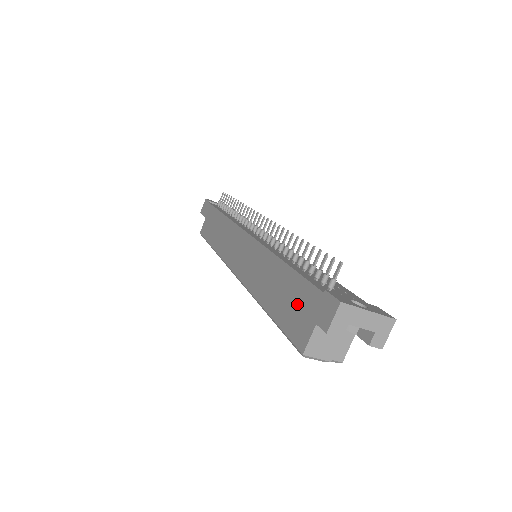
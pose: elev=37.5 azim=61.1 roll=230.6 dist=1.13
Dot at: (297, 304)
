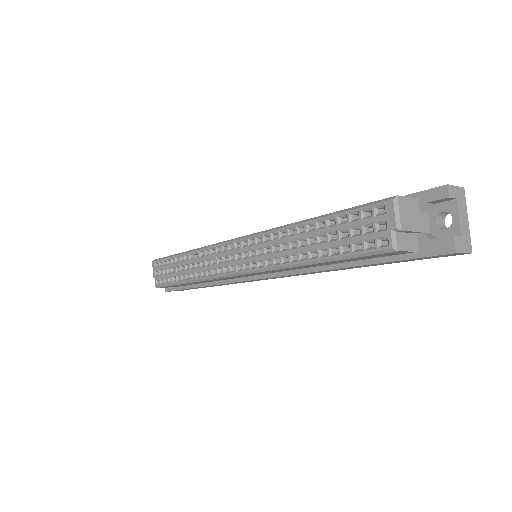
Dot at: occluded
